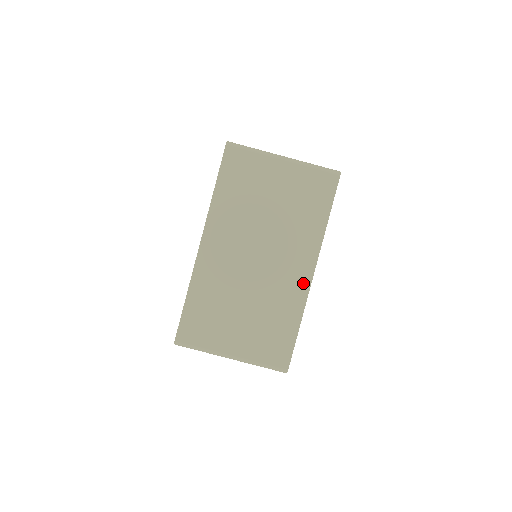
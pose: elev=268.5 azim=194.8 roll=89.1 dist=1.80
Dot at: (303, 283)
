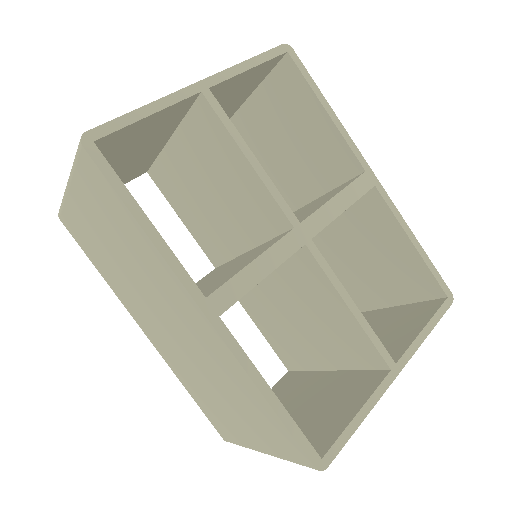
Dot at: (212, 335)
